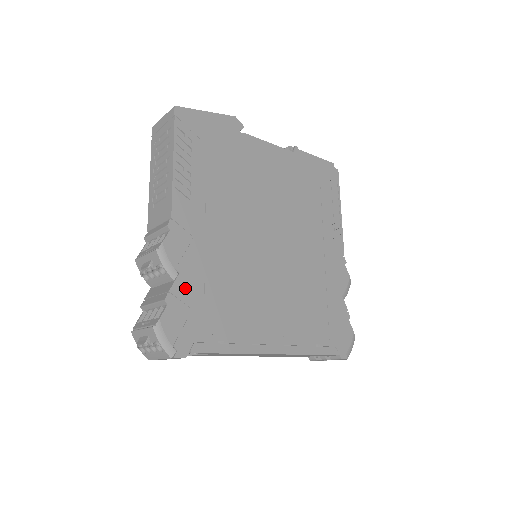
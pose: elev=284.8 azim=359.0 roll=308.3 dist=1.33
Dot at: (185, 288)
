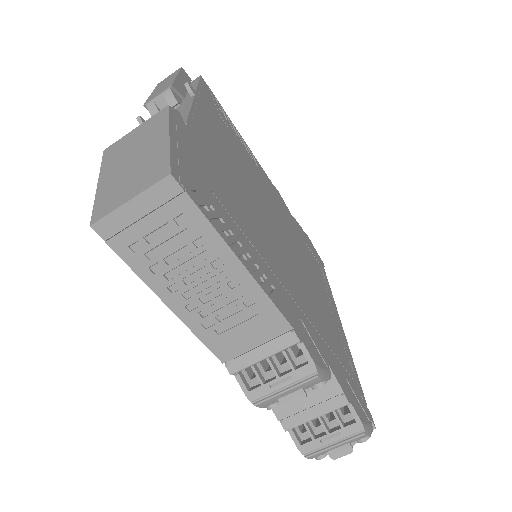
Dot at: (336, 371)
